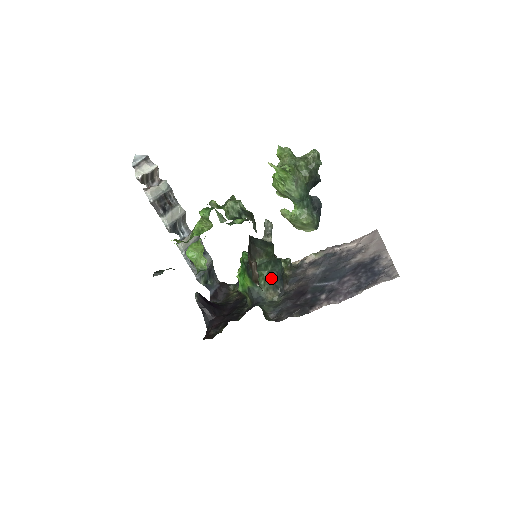
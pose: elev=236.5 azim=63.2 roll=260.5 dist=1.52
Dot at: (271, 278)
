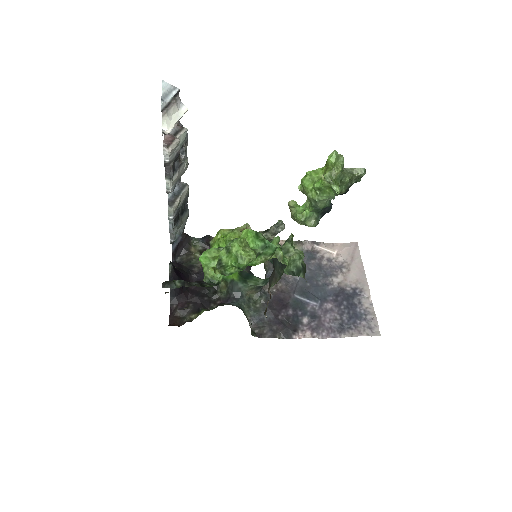
Dot at: (263, 285)
